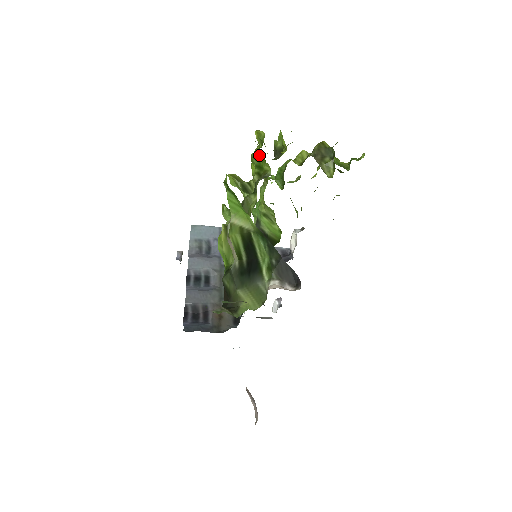
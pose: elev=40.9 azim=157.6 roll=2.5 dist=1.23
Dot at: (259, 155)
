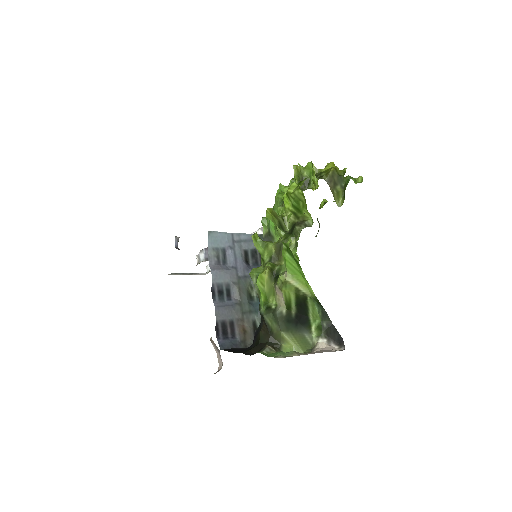
Dot at: (301, 200)
